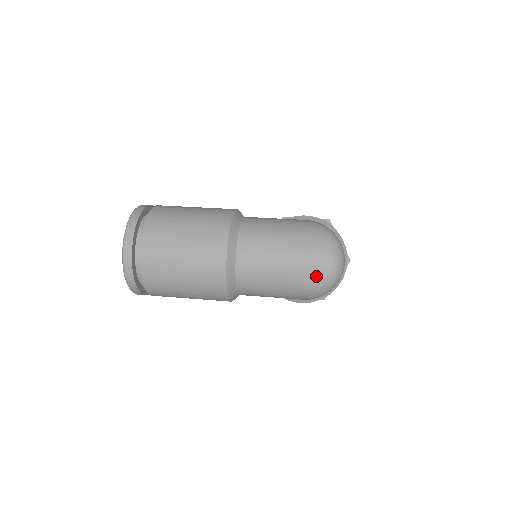
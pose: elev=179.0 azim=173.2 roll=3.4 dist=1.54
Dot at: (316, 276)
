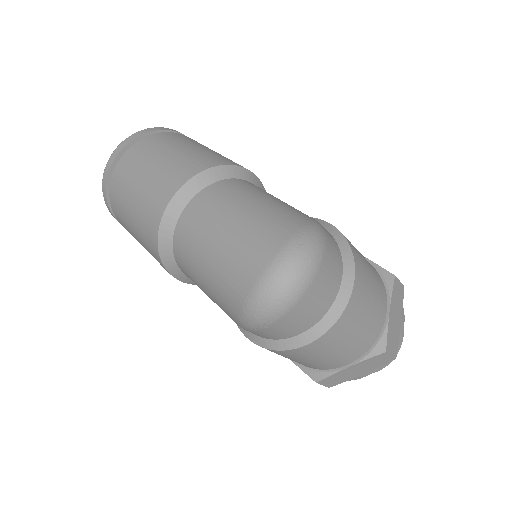
Dot at: (244, 280)
